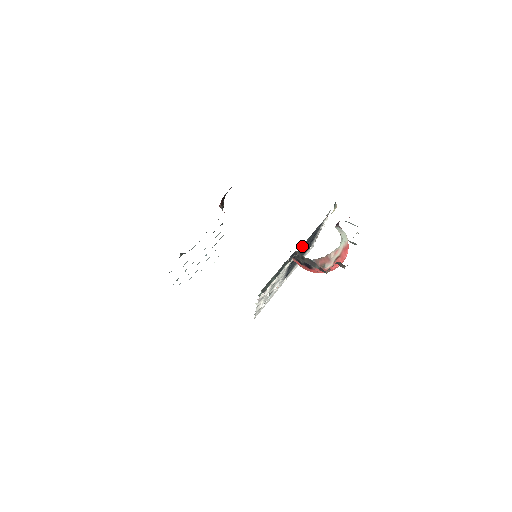
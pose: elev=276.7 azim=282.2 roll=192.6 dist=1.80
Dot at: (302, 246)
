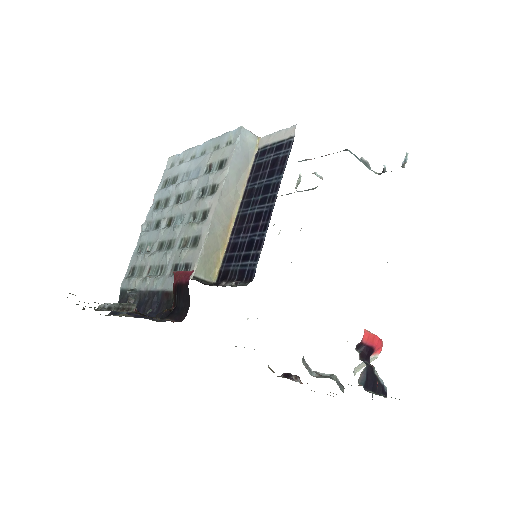
Dot at: occluded
